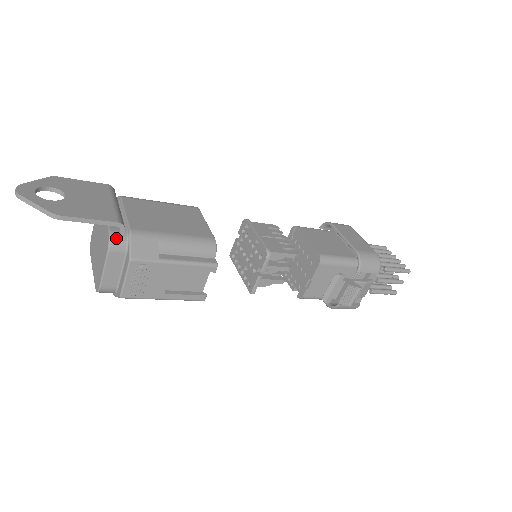
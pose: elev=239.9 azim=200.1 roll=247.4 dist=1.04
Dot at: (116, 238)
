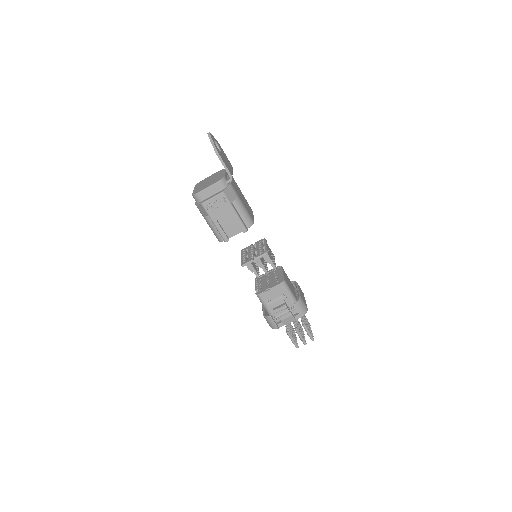
Dot at: (225, 181)
